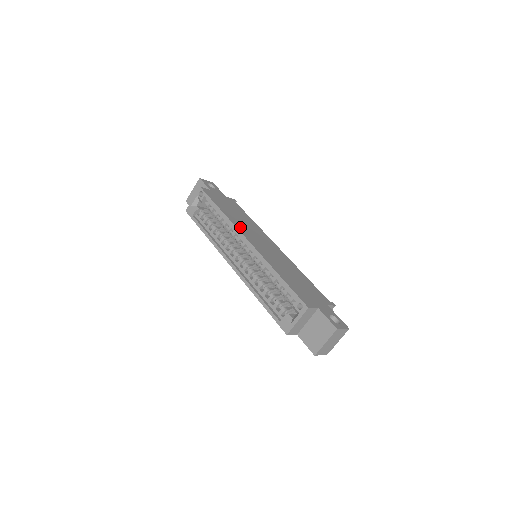
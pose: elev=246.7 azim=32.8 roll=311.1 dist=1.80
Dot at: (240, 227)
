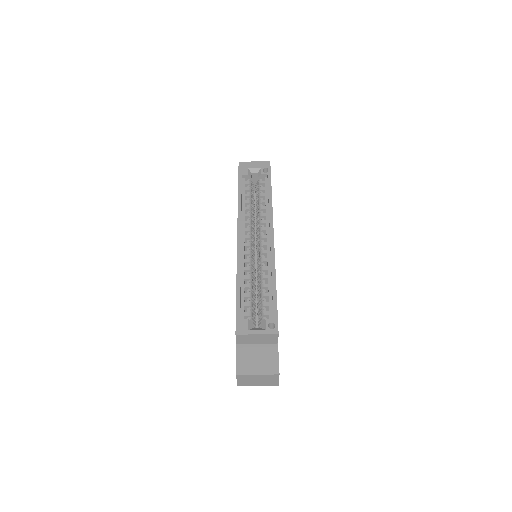
Dot at: occluded
